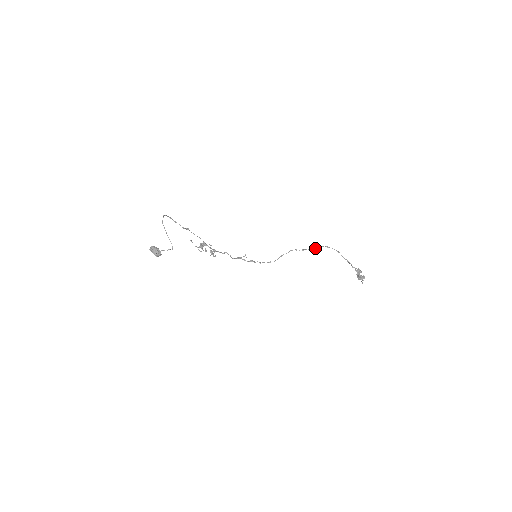
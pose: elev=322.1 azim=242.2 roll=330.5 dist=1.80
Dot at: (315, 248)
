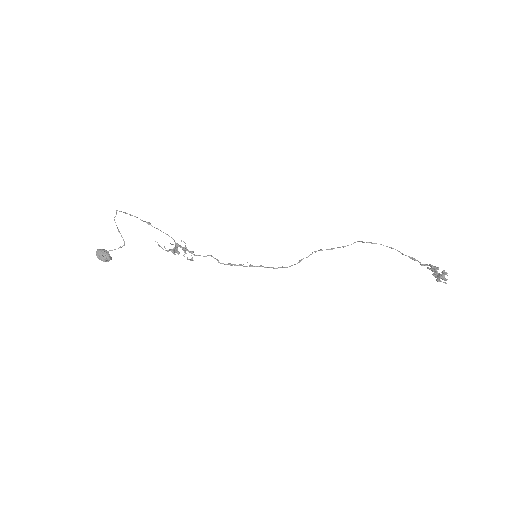
Dot at: occluded
